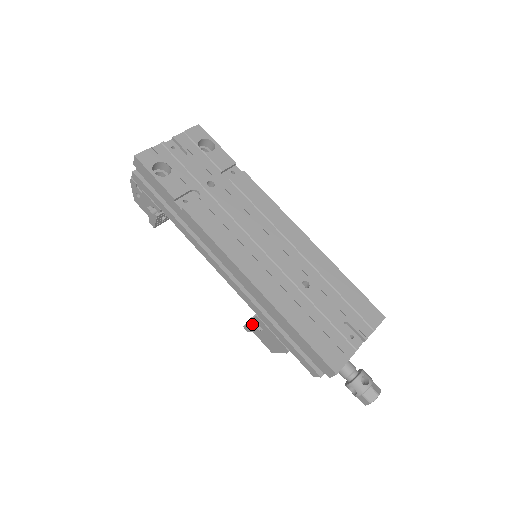
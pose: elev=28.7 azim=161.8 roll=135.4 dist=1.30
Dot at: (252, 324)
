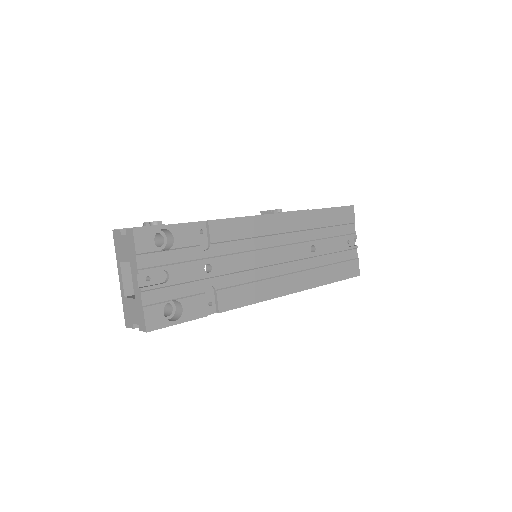
Dot at: occluded
